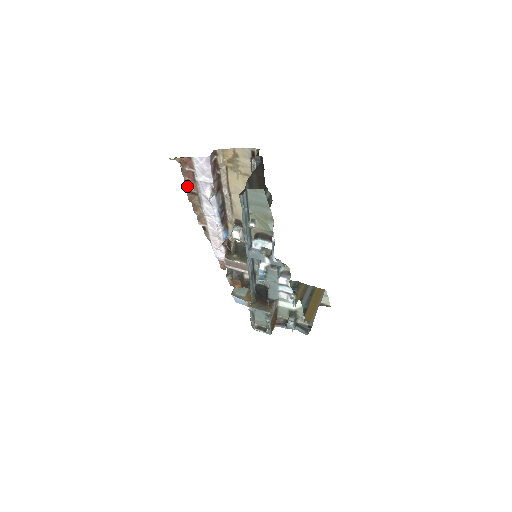
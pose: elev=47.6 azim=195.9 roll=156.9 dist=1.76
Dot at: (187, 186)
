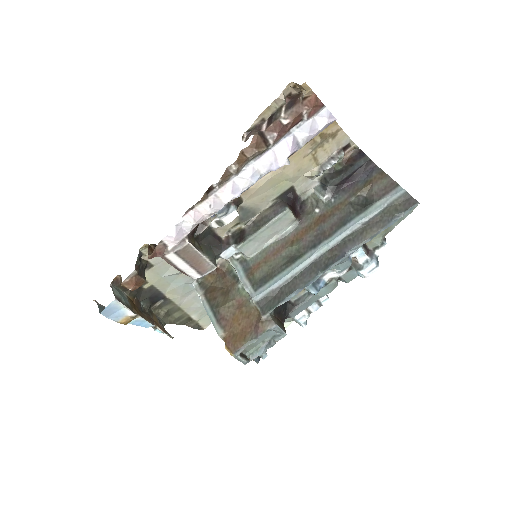
Dot at: (274, 128)
